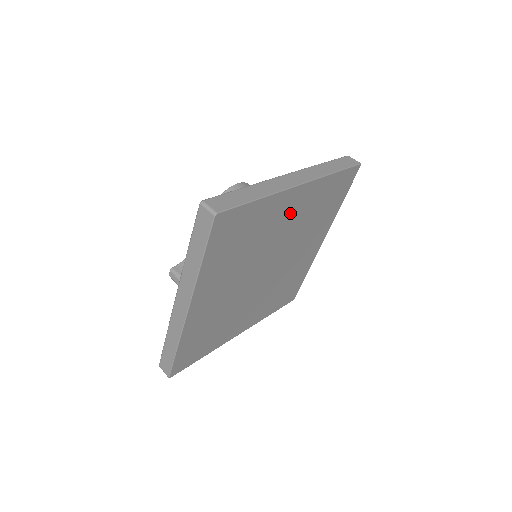
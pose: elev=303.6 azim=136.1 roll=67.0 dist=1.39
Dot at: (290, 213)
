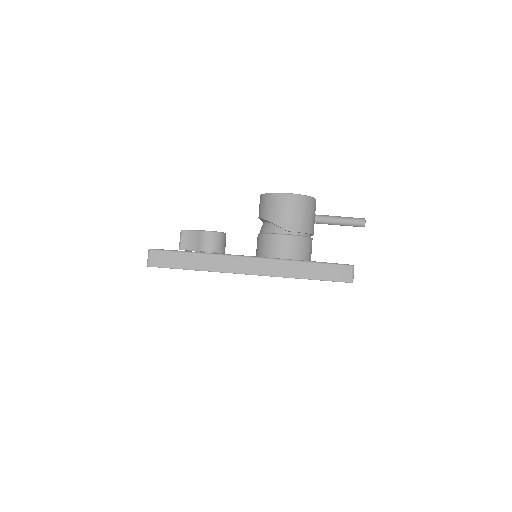
Dot at: occluded
